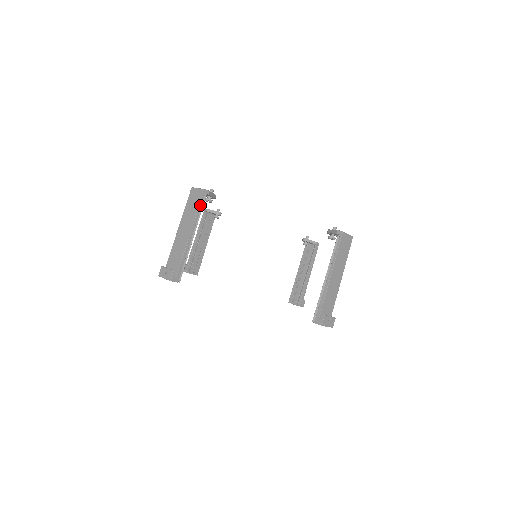
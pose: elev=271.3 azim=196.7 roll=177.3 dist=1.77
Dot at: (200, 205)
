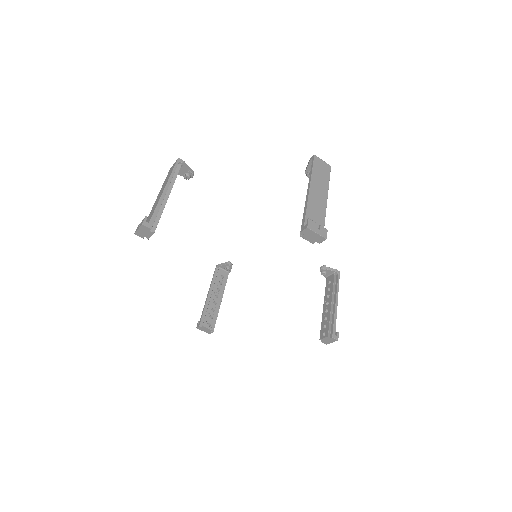
Dot at: (174, 169)
